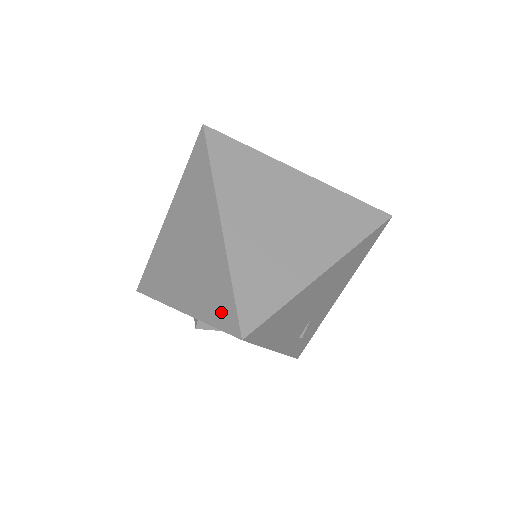
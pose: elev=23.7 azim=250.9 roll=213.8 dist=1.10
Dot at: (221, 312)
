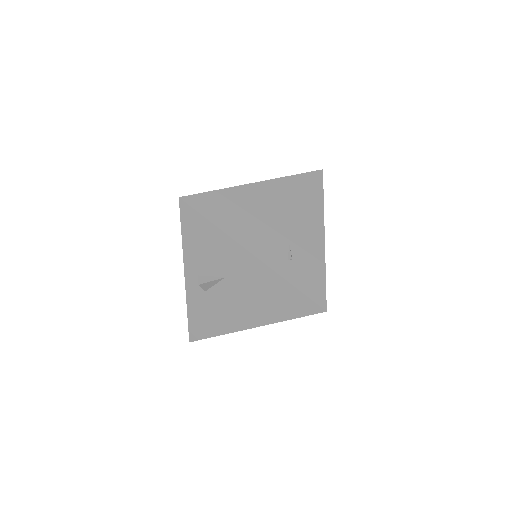
Dot at: occluded
